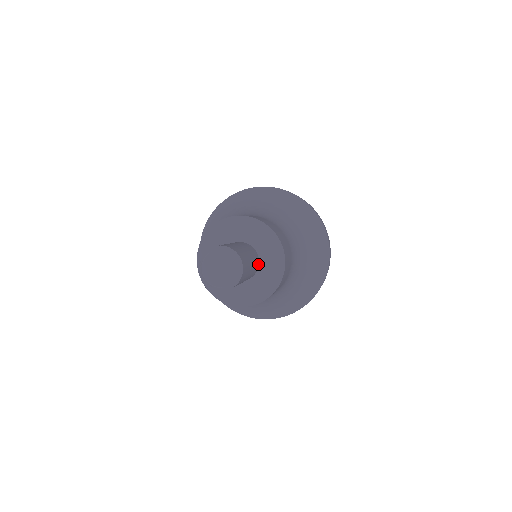
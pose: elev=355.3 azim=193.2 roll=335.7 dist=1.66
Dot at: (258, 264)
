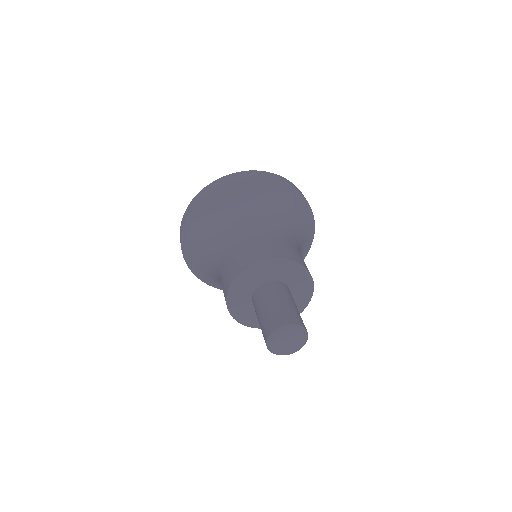
Dot at: occluded
